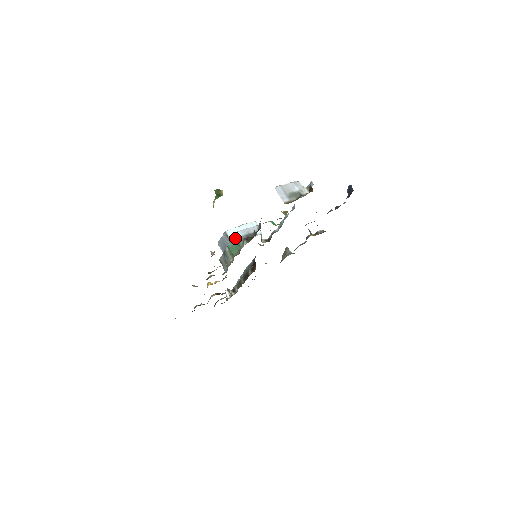
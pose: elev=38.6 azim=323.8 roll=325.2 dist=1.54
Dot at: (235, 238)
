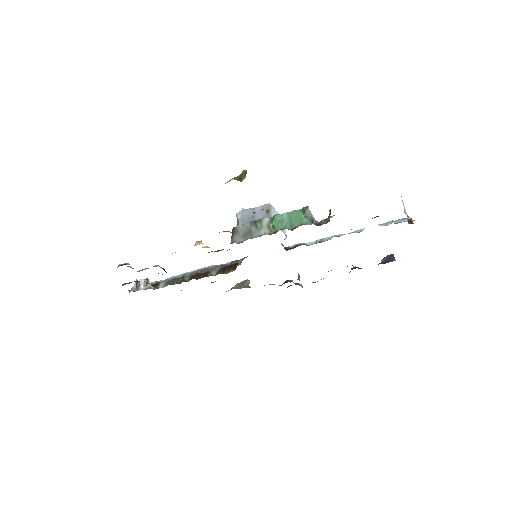
Dot at: (299, 212)
